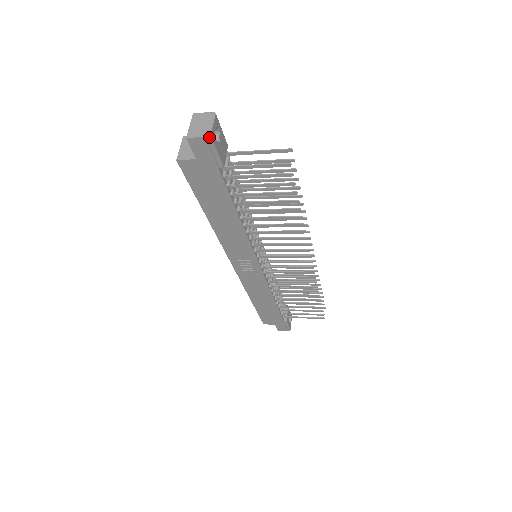
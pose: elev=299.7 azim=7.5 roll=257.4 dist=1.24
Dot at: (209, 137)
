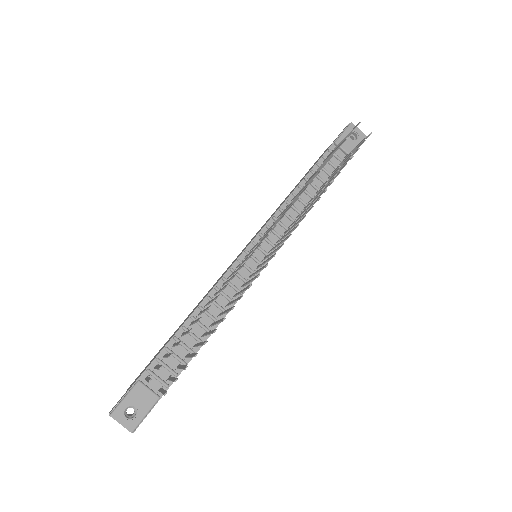
Dot at: (133, 432)
